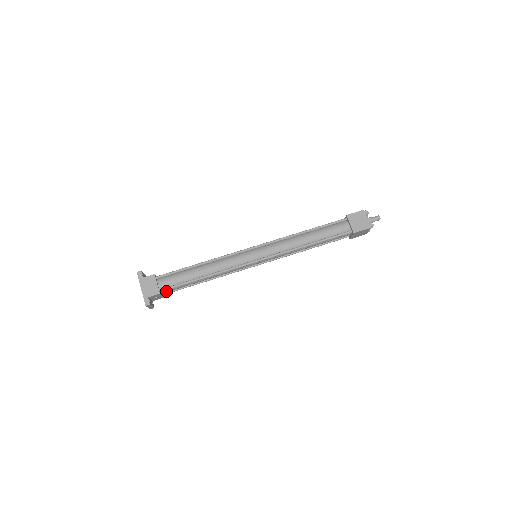
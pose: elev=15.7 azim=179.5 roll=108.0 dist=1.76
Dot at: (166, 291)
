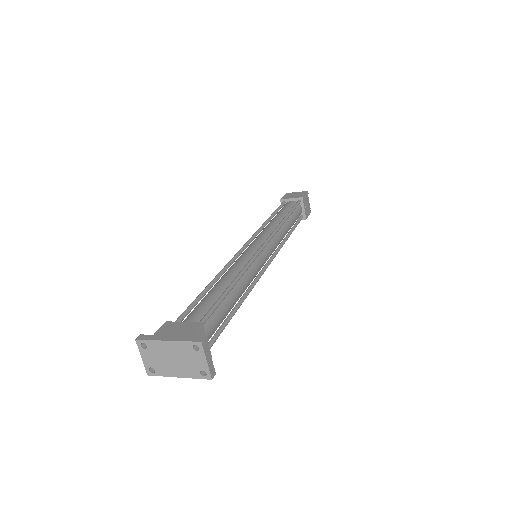
Dot at: (206, 331)
